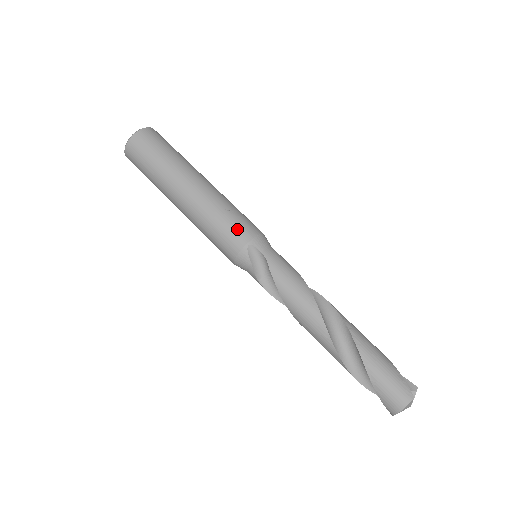
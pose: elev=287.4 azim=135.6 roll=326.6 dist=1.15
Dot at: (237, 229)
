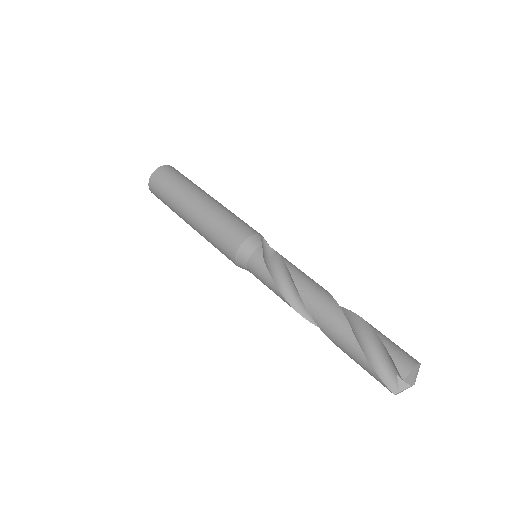
Dot at: occluded
